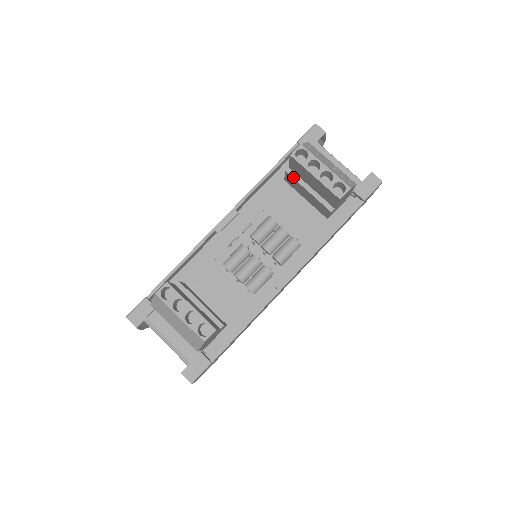
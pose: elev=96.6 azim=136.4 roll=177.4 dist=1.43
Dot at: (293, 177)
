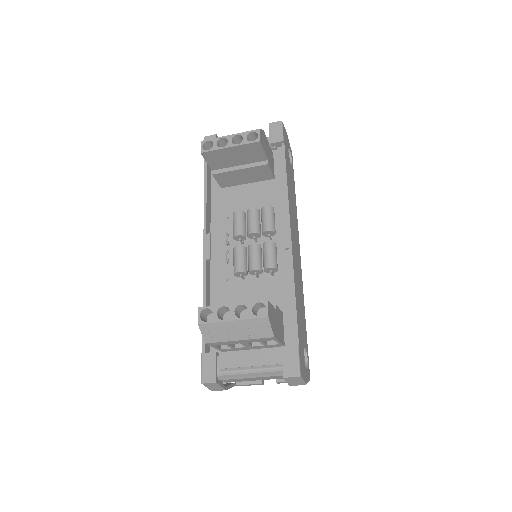
Dot at: (221, 172)
